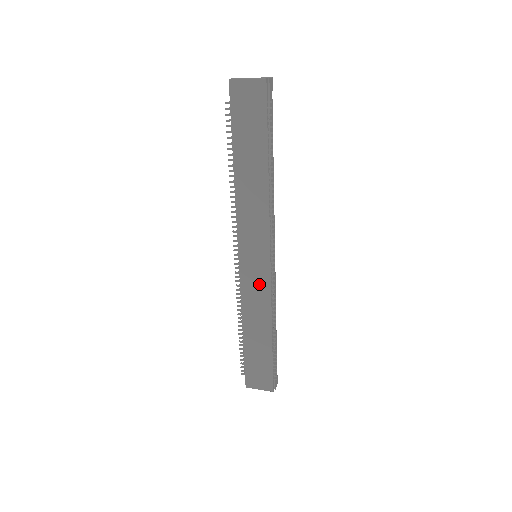
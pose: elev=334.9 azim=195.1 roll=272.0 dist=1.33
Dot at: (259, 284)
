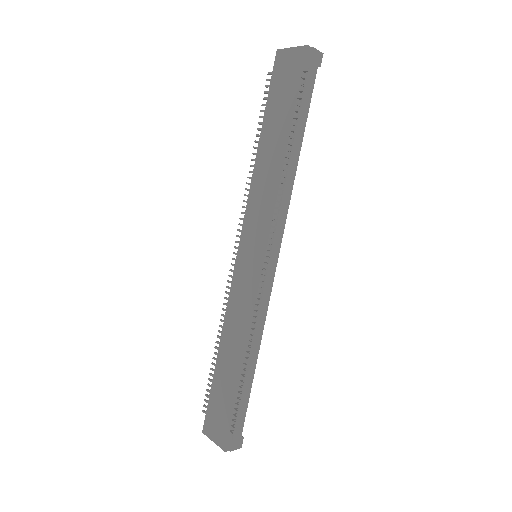
Dot at: (247, 290)
